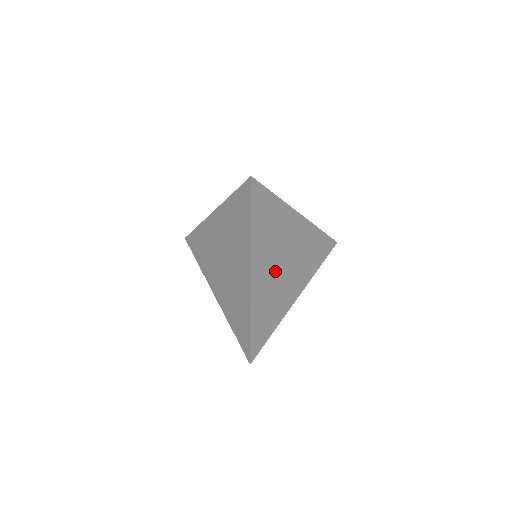
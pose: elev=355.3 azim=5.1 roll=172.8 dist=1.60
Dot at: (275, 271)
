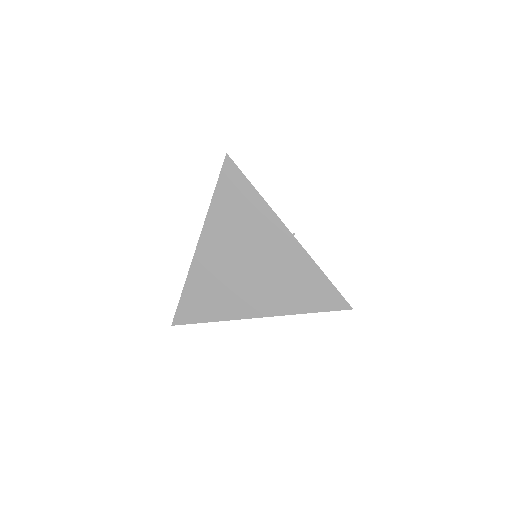
Dot at: (232, 264)
